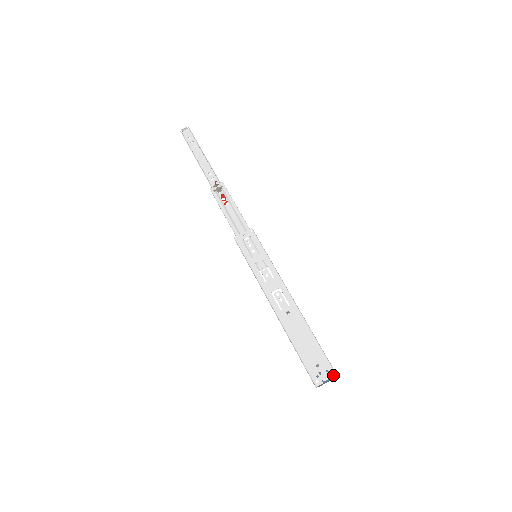
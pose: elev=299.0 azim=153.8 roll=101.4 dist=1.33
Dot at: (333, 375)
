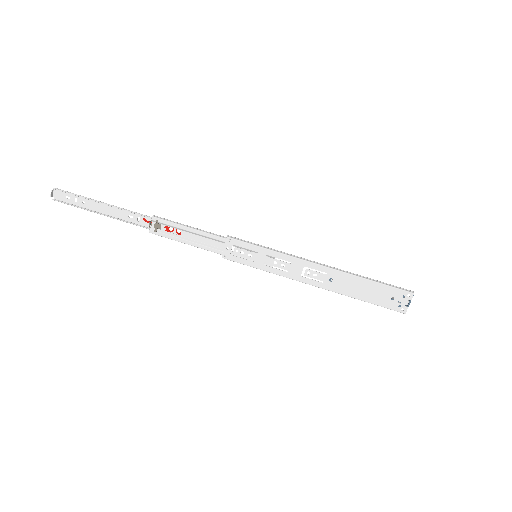
Dot at: (411, 296)
